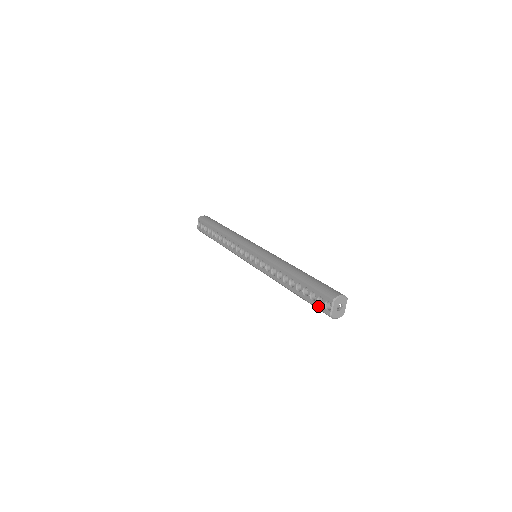
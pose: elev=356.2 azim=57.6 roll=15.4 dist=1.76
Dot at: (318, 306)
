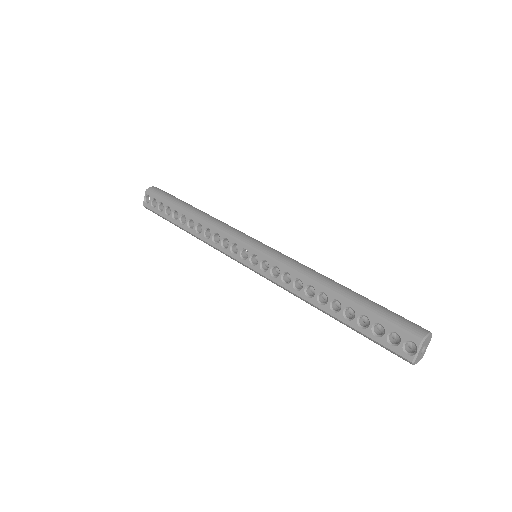
Dot at: (389, 346)
